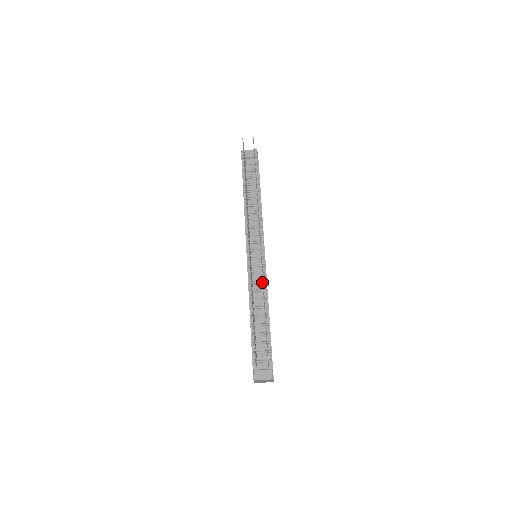
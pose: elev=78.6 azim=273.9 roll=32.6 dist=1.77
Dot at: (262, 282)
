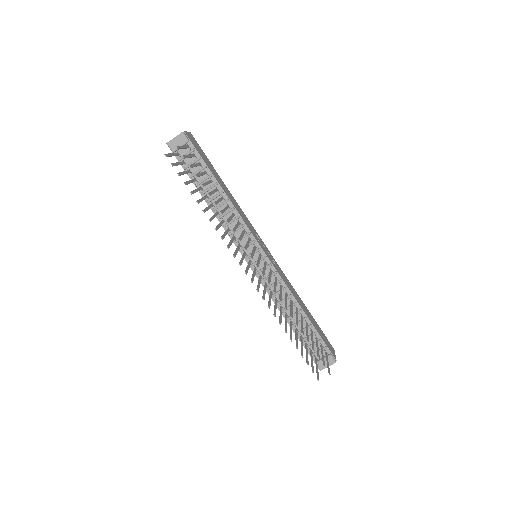
Dot at: (278, 283)
